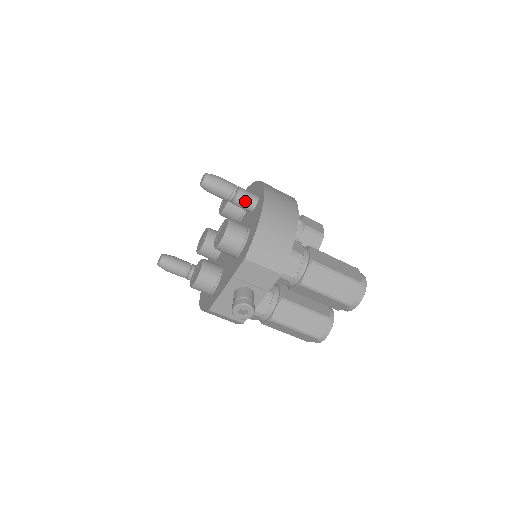
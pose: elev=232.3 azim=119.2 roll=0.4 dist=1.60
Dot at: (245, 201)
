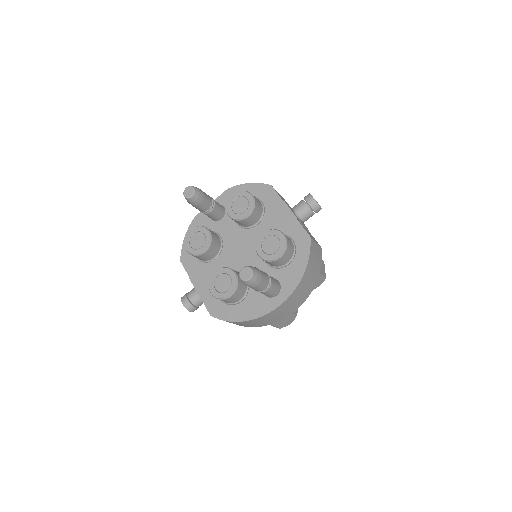
Dot at: occluded
